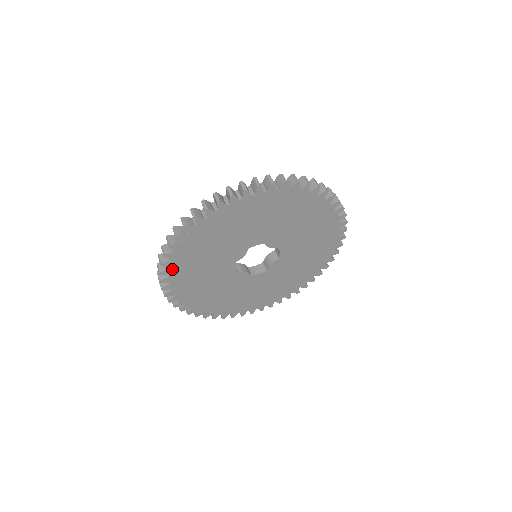
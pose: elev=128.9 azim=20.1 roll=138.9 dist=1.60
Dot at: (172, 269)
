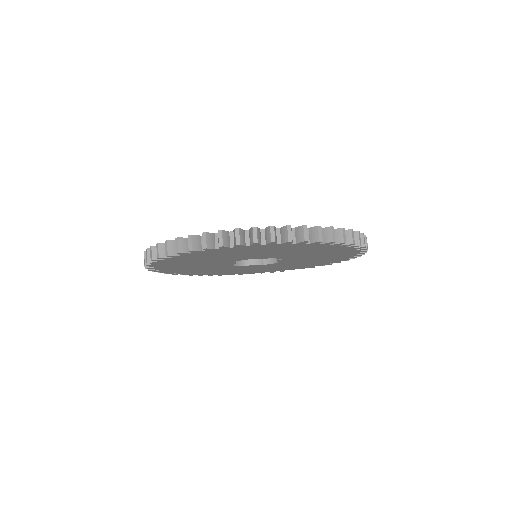
Dot at: (217, 249)
